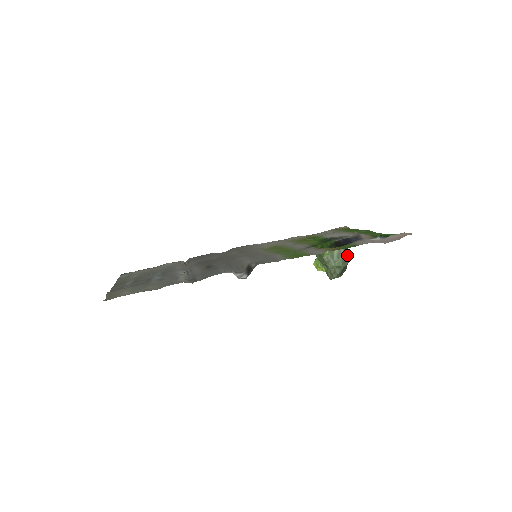
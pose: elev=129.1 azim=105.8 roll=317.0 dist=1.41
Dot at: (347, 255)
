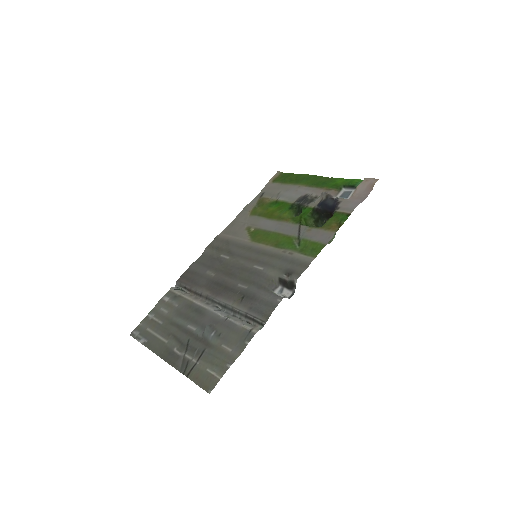
Dot at: occluded
